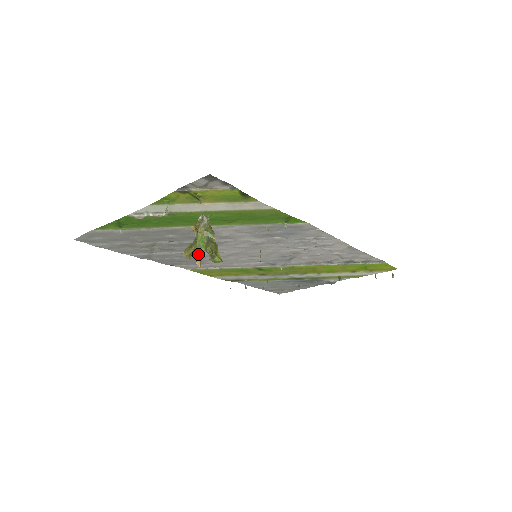
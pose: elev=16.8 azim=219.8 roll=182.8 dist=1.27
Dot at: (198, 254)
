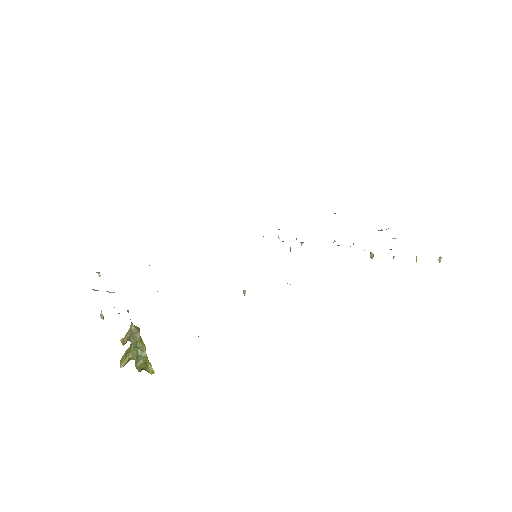
Dot at: (135, 359)
